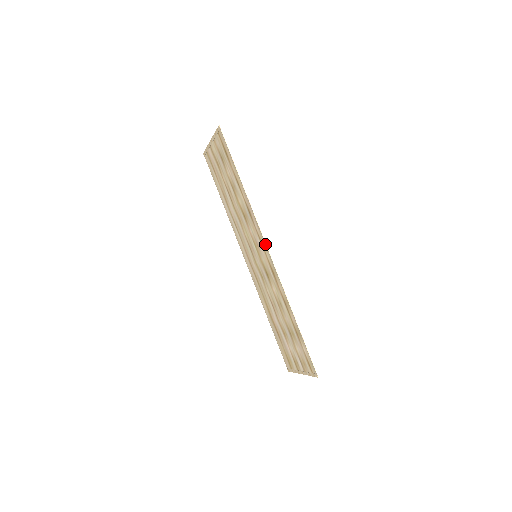
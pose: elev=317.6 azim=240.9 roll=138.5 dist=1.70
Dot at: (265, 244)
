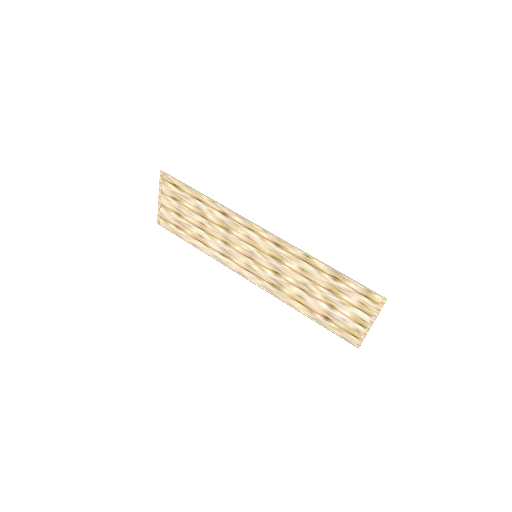
Dot at: (257, 226)
